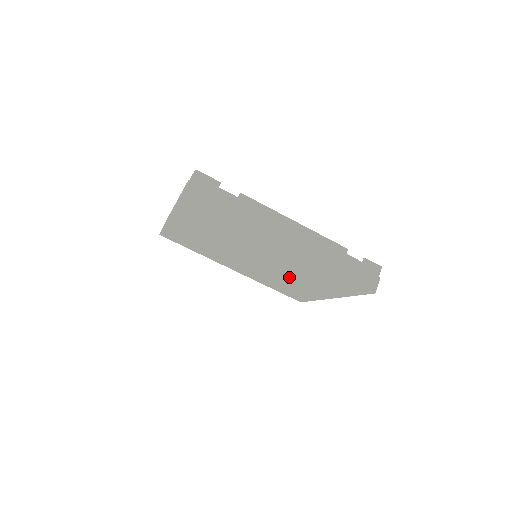
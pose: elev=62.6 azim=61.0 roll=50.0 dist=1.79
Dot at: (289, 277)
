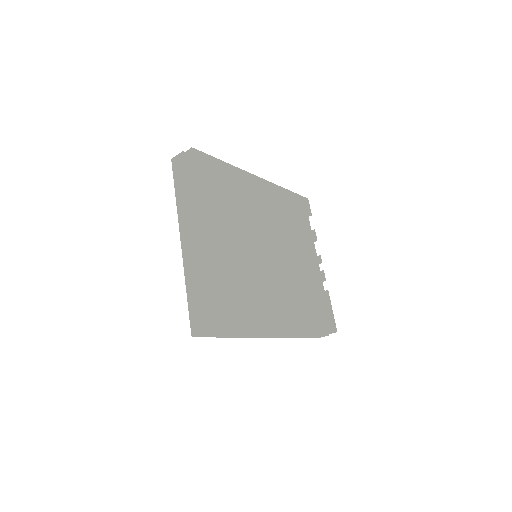
Dot at: (277, 265)
